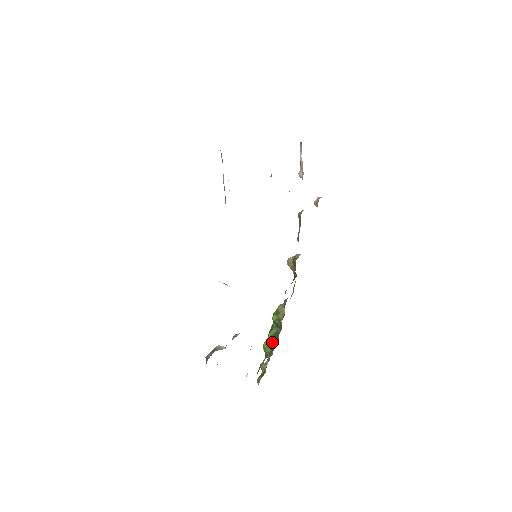
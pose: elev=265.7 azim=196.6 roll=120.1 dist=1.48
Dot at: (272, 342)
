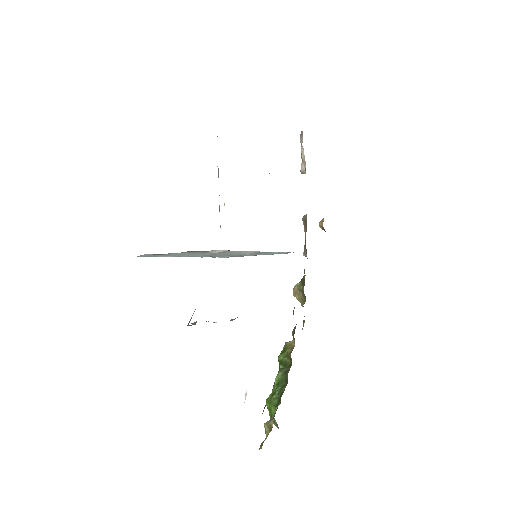
Dot at: (279, 389)
